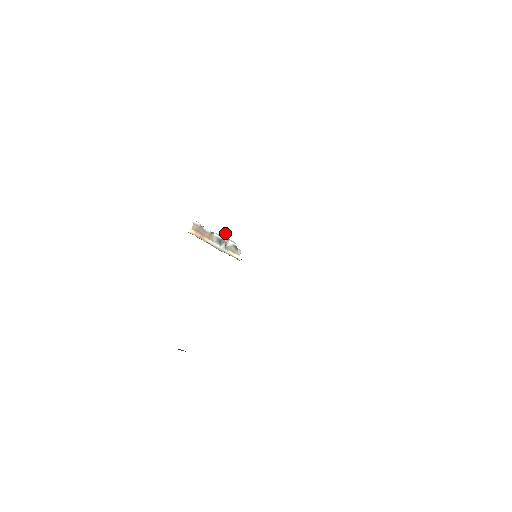
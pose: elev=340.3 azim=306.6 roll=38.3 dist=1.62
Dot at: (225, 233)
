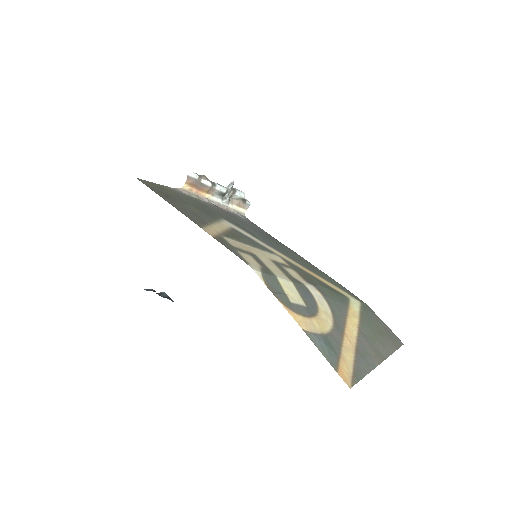
Dot at: (232, 185)
